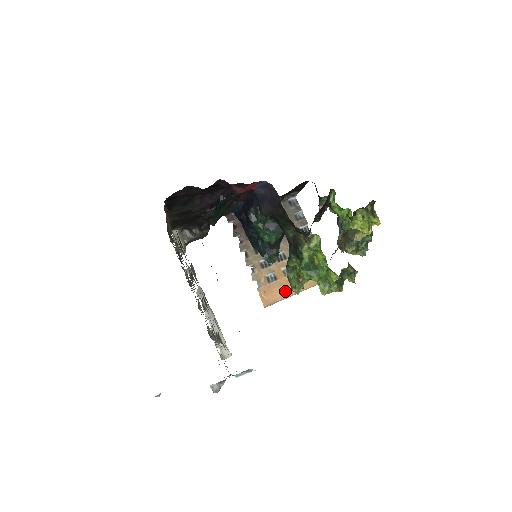
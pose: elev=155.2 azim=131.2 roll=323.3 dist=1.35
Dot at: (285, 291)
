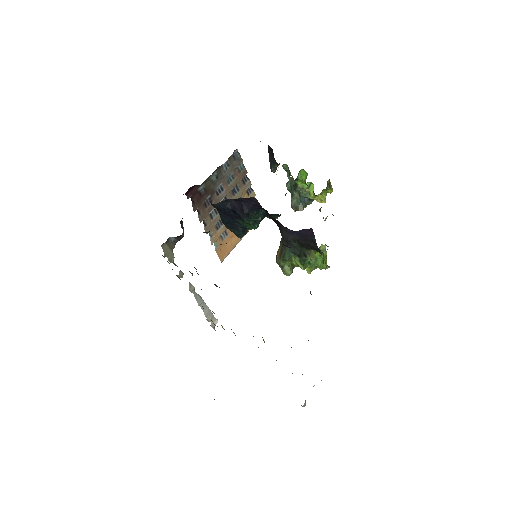
Dot at: (234, 241)
